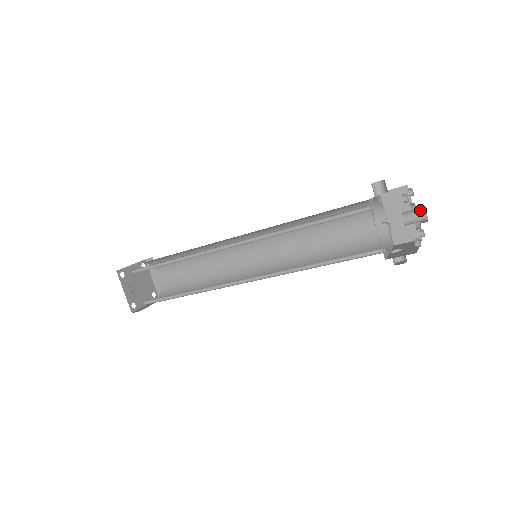
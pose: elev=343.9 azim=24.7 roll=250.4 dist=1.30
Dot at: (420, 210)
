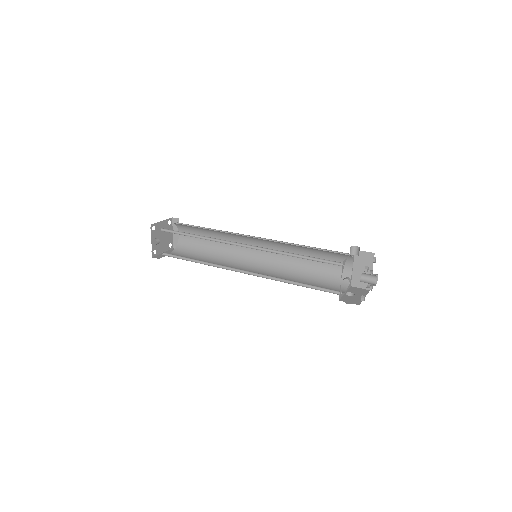
Dot at: (374, 277)
